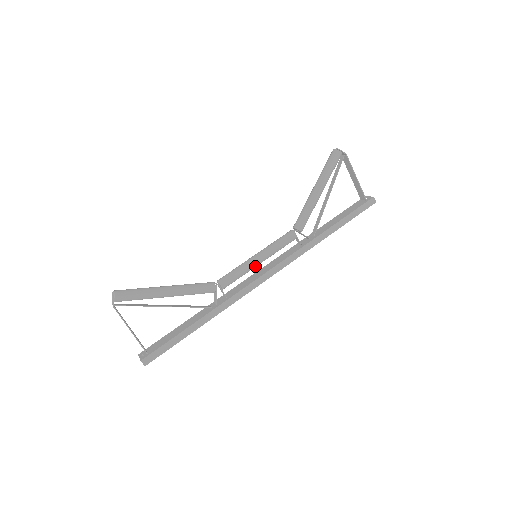
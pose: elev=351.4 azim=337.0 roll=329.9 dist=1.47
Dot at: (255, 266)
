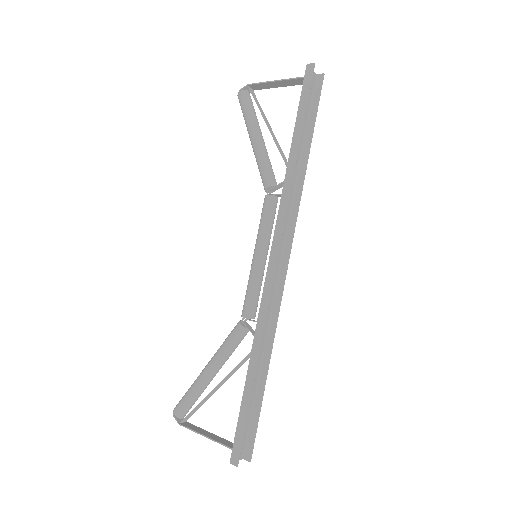
Dot at: (259, 265)
